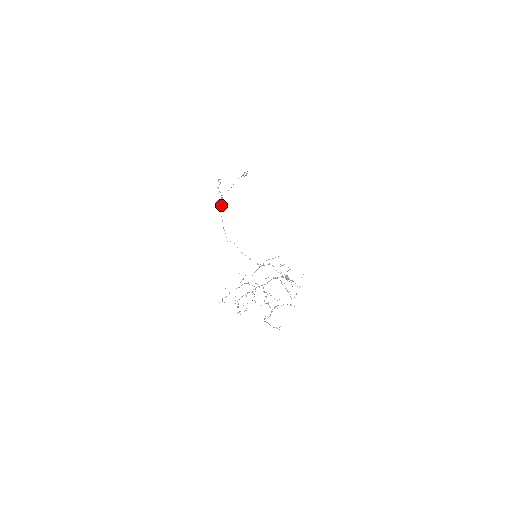
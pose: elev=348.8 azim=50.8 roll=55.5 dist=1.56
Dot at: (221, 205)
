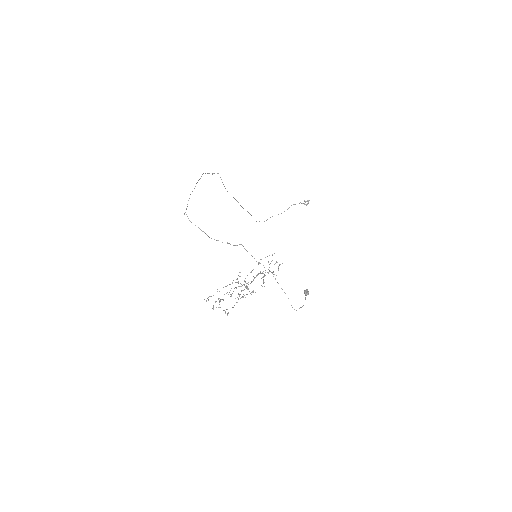
Dot at: occluded
